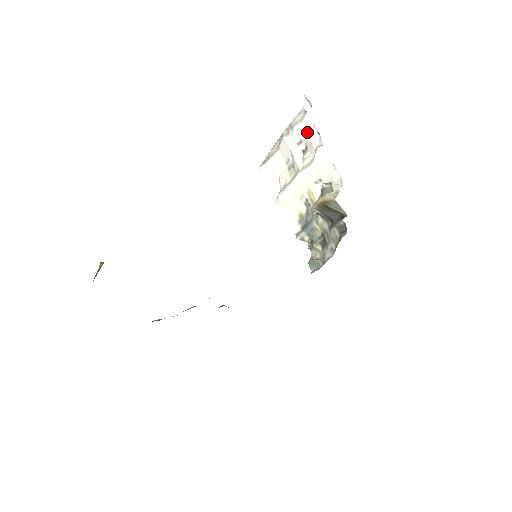
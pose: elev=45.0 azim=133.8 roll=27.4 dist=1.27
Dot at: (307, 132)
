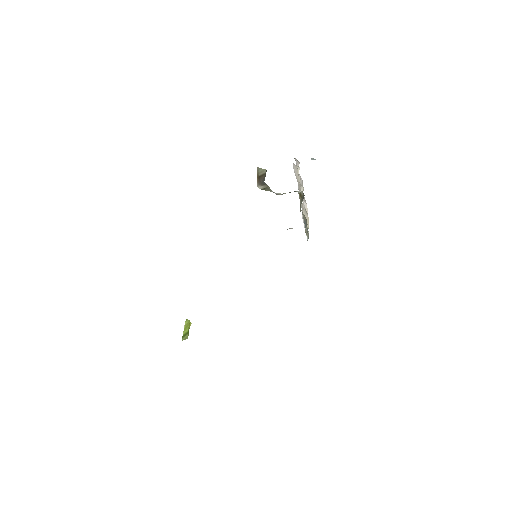
Dot at: occluded
